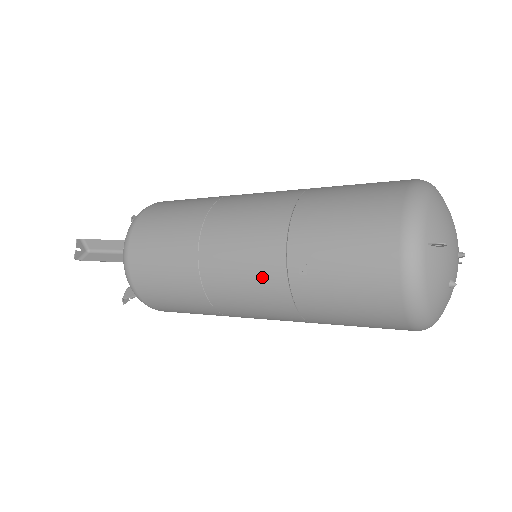
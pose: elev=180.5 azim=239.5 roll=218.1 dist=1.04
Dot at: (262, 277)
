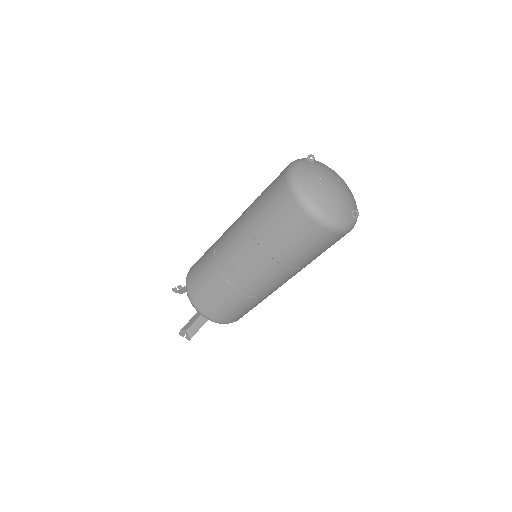
Dot at: (240, 217)
